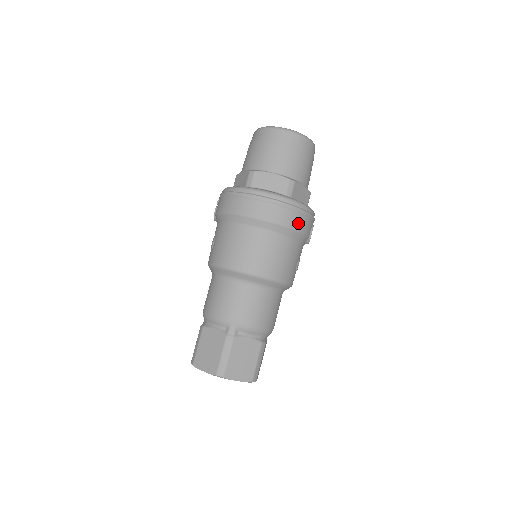
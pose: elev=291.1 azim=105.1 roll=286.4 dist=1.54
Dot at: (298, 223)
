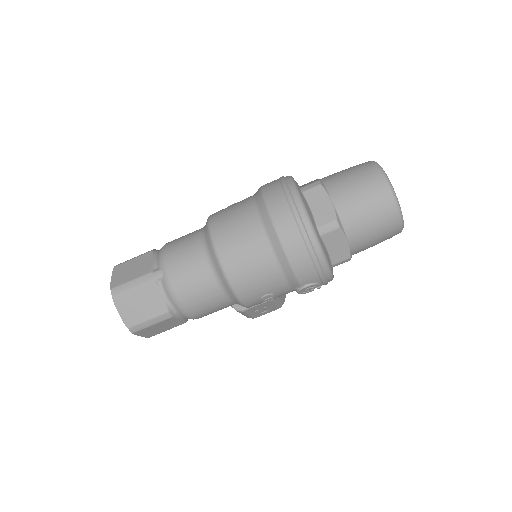
Dot at: (299, 260)
